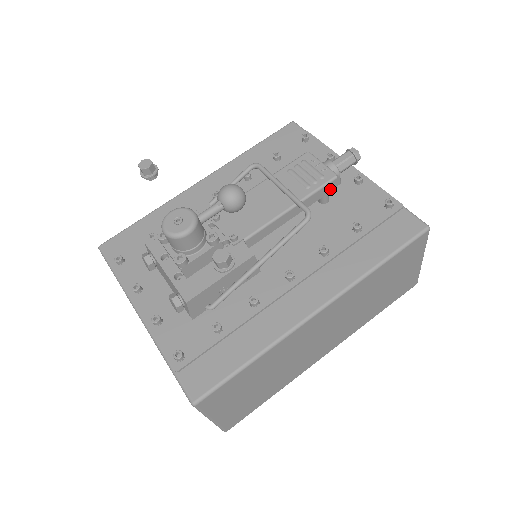
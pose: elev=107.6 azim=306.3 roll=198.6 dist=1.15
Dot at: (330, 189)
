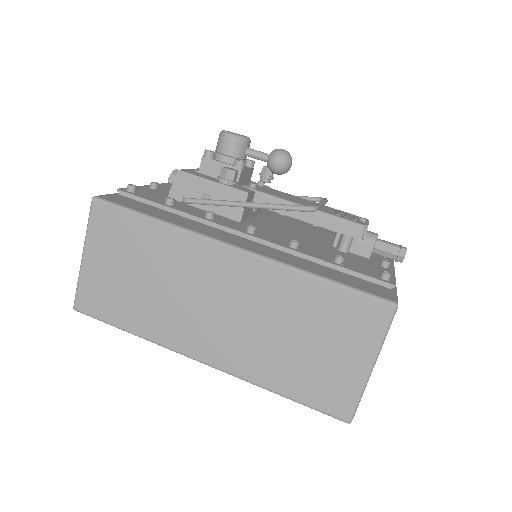
Dot at: (352, 233)
